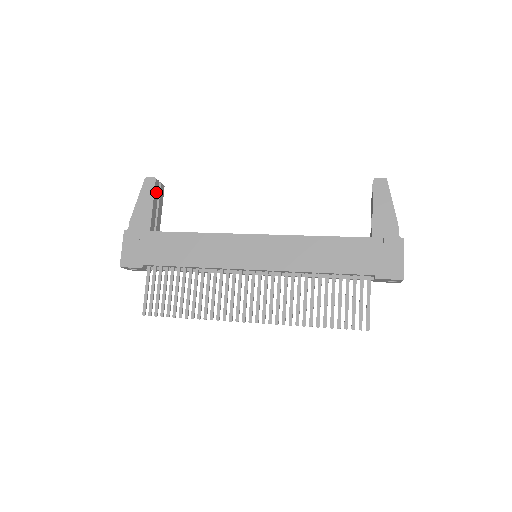
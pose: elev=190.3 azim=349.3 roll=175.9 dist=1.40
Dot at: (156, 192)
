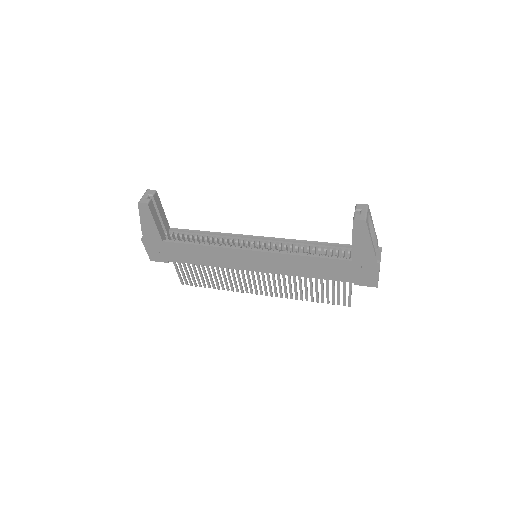
Dot at: (153, 211)
